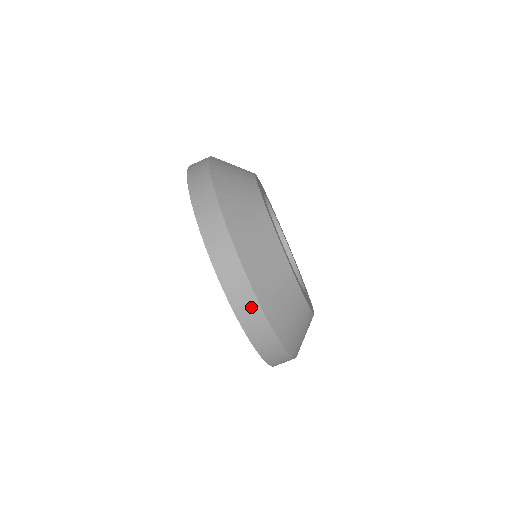
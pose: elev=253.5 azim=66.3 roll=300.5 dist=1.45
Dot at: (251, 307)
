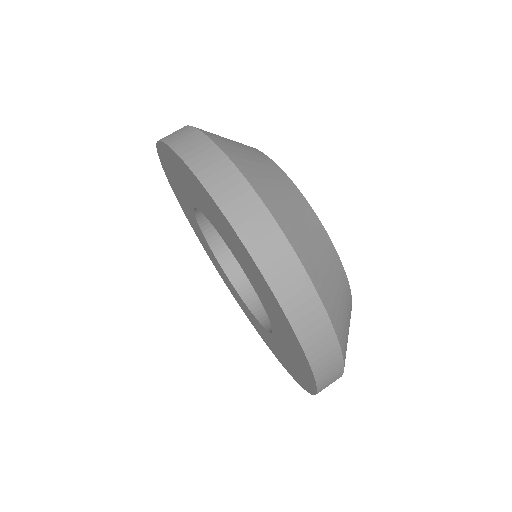
Dot at: (287, 265)
